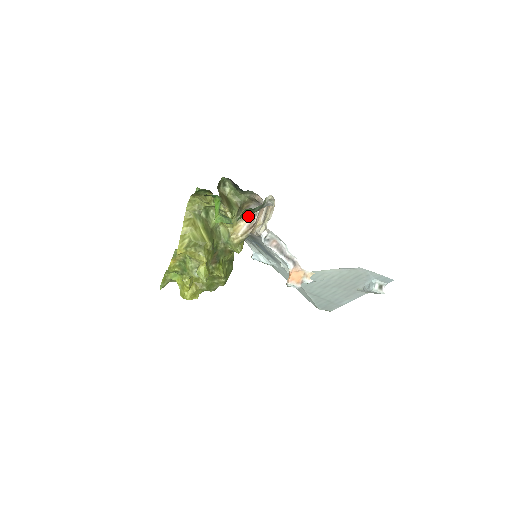
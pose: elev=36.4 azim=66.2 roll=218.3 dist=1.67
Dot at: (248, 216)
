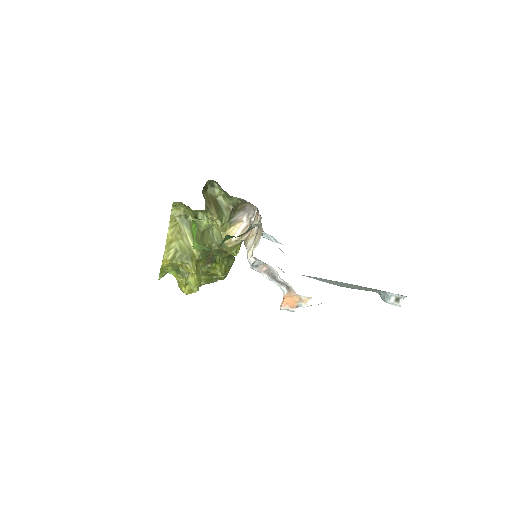
Dot at: (244, 217)
